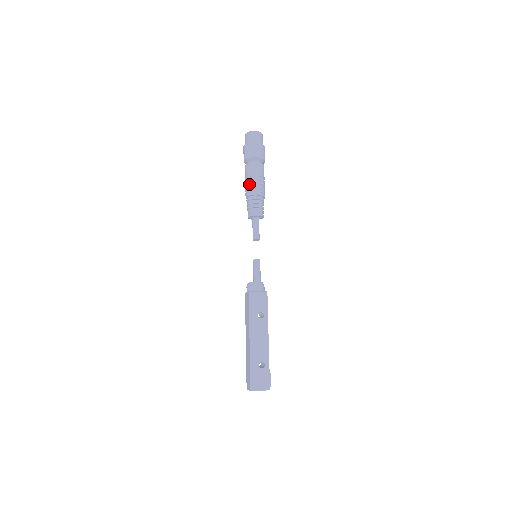
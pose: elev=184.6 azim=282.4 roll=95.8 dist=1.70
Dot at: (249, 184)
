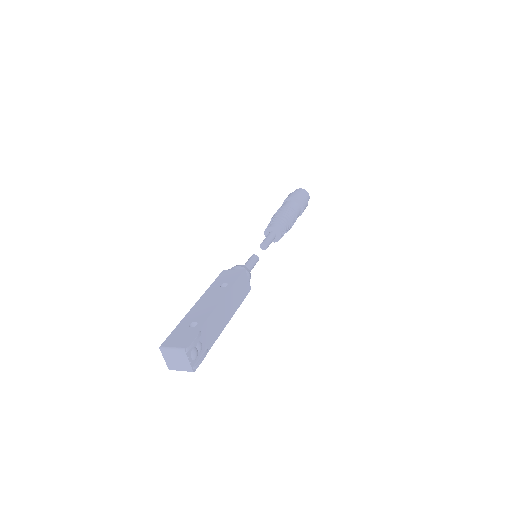
Dot at: occluded
